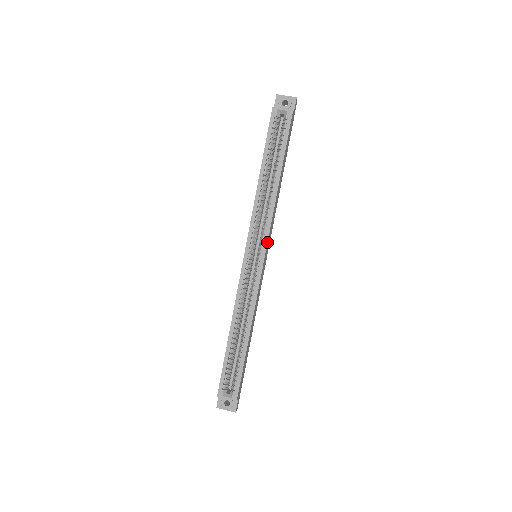
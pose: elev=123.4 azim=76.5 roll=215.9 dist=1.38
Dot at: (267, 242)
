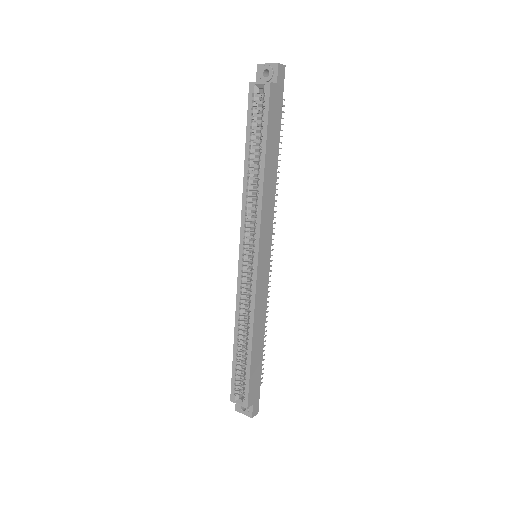
Dot at: (259, 242)
